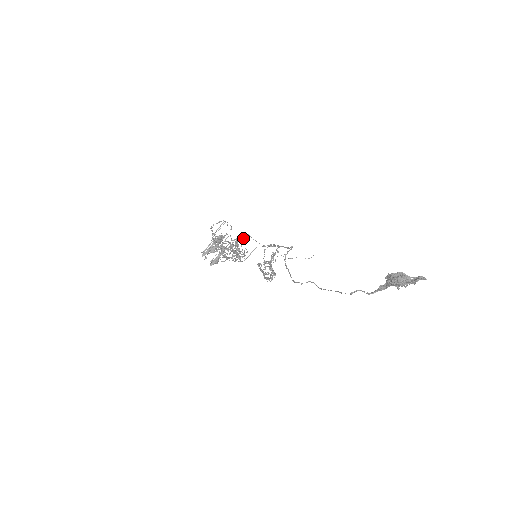
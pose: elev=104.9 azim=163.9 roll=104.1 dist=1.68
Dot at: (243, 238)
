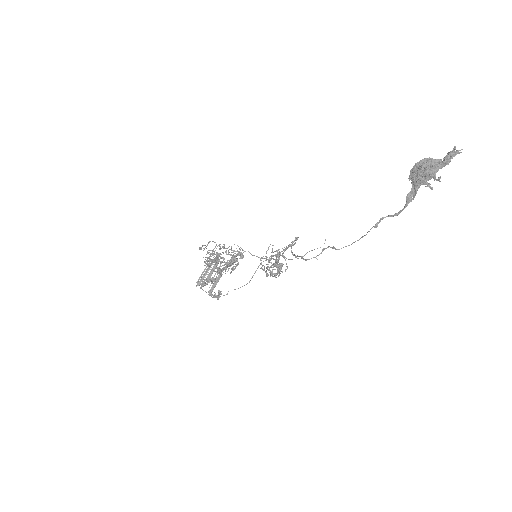
Dot at: occluded
